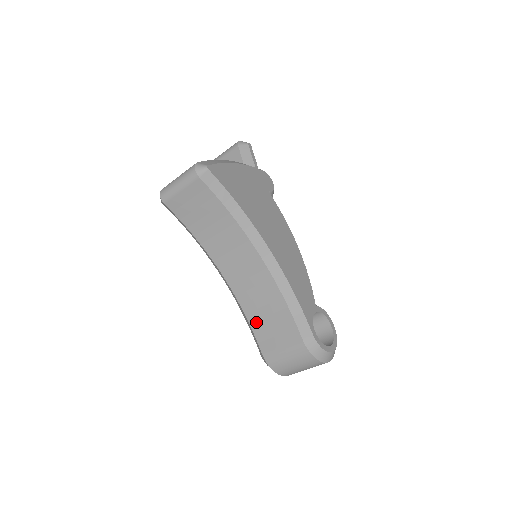
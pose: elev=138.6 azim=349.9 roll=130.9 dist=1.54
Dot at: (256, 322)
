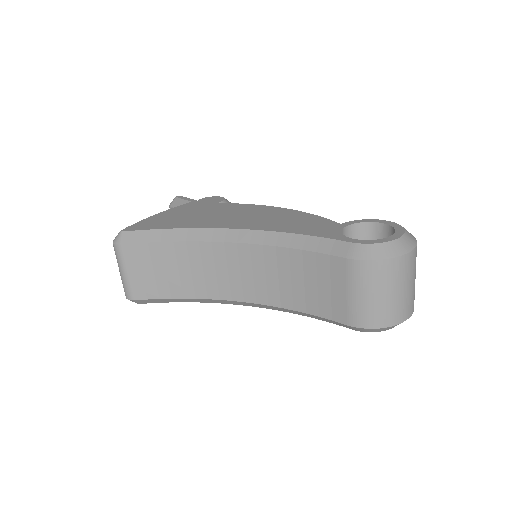
Dot at: (306, 303)
